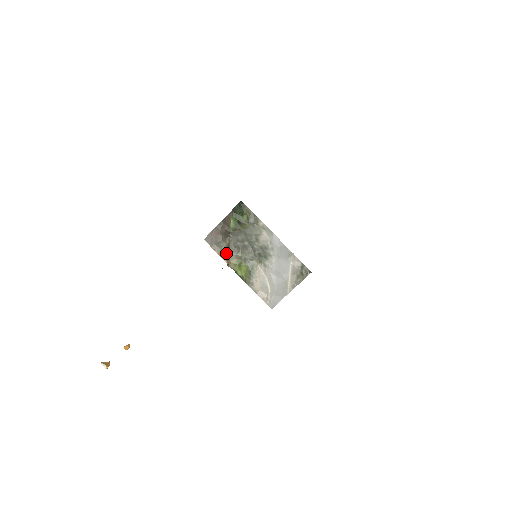
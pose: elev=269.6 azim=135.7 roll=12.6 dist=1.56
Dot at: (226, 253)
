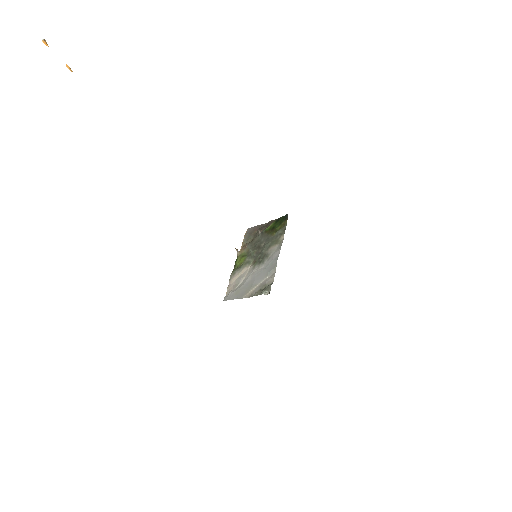
Dot at: (246, 244)
